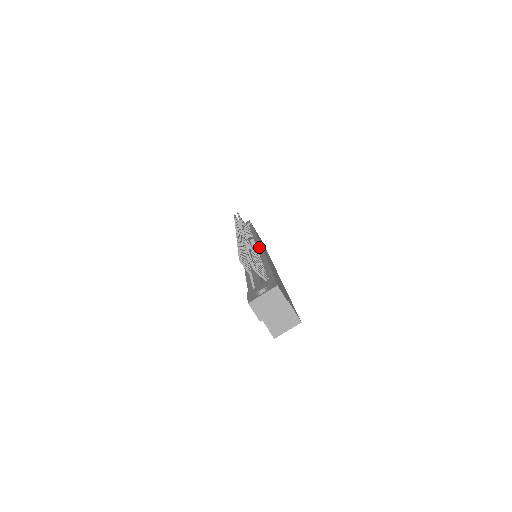
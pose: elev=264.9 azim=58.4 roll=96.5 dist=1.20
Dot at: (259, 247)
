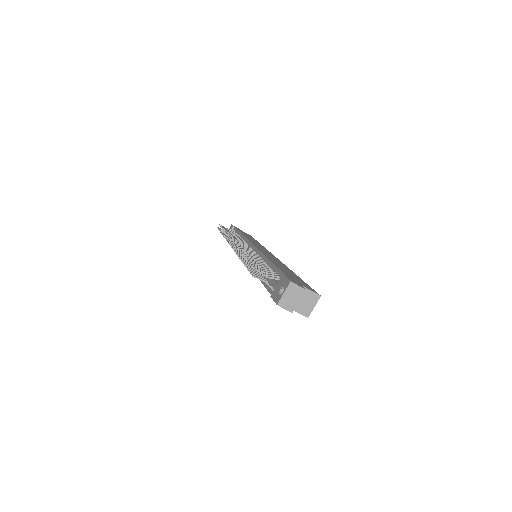
Dot at: (255, 249)
